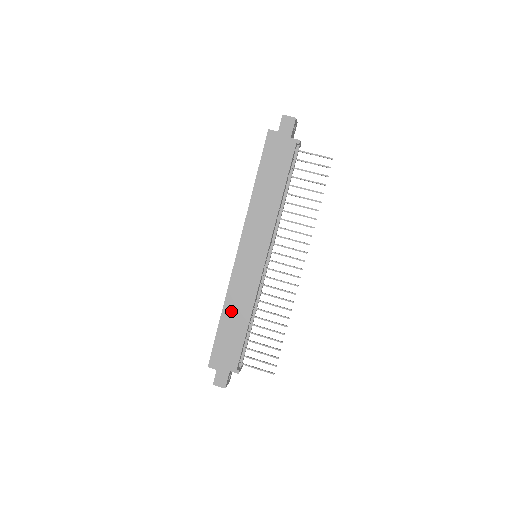
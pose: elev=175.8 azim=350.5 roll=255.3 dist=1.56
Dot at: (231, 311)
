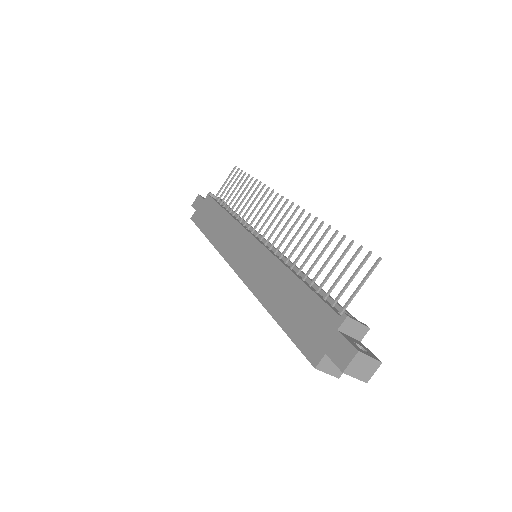
Dot at: (273, 298)
